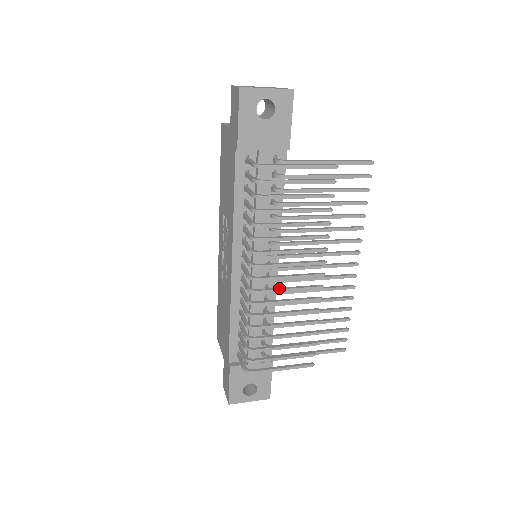
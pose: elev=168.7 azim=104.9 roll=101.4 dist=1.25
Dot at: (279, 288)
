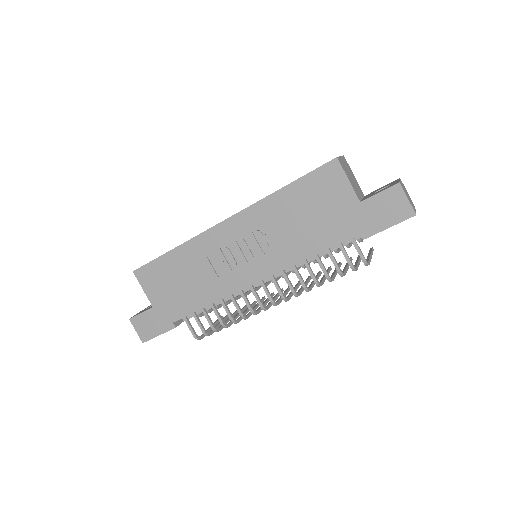
Dot at: occluded
